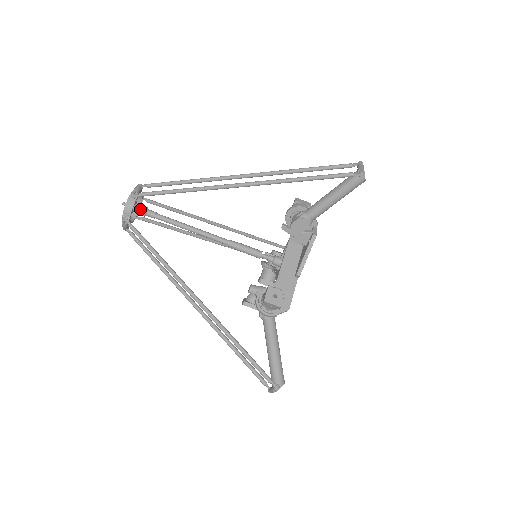
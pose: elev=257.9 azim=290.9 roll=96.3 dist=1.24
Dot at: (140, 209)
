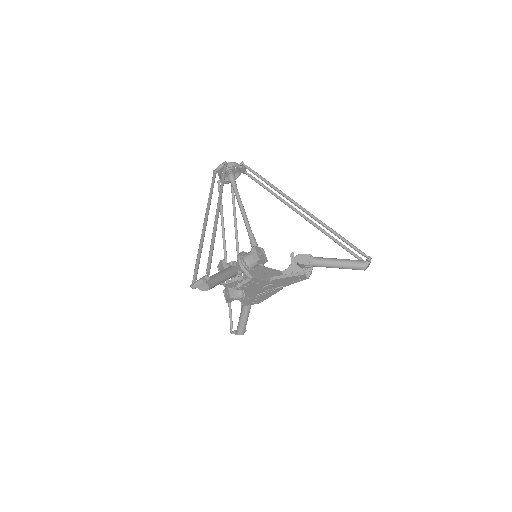
Dot at: (233, 174)
